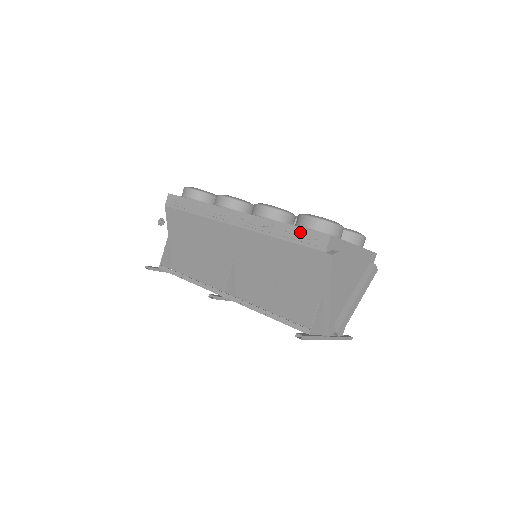
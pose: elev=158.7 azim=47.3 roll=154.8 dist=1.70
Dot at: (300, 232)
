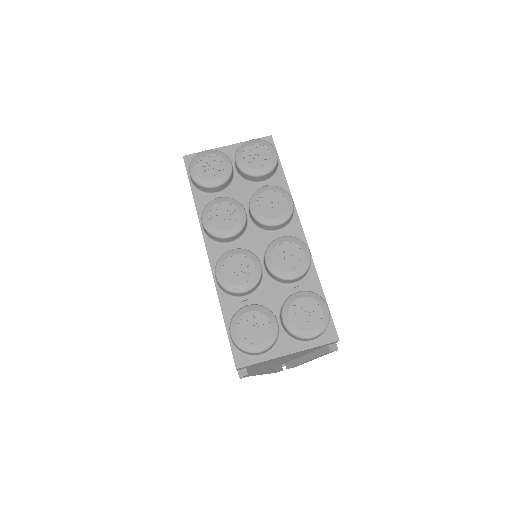
Dot at: (228, 336)
